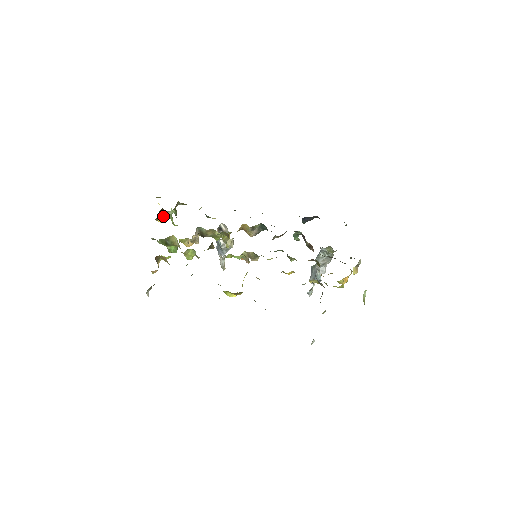
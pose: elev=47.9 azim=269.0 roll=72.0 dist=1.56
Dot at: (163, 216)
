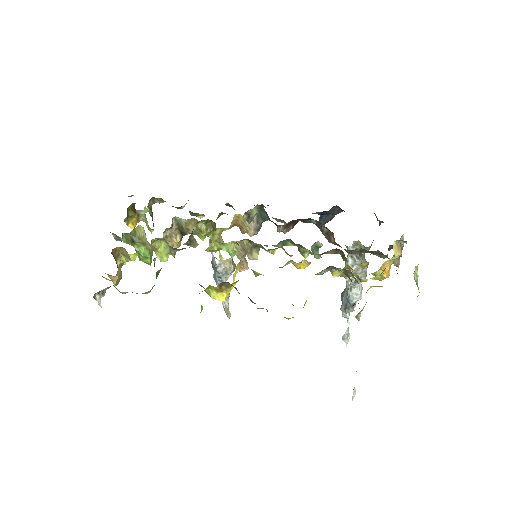
Dot at: (135, 218)
